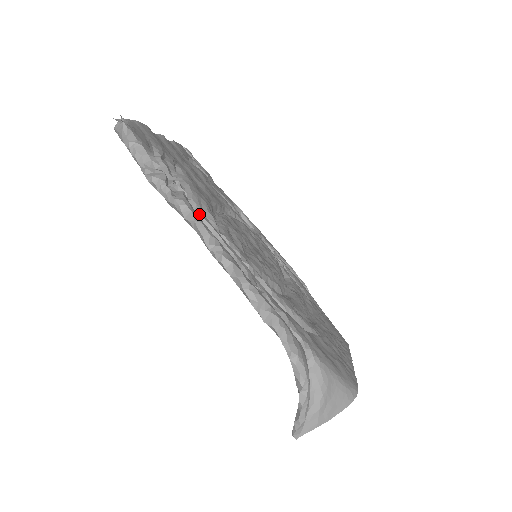
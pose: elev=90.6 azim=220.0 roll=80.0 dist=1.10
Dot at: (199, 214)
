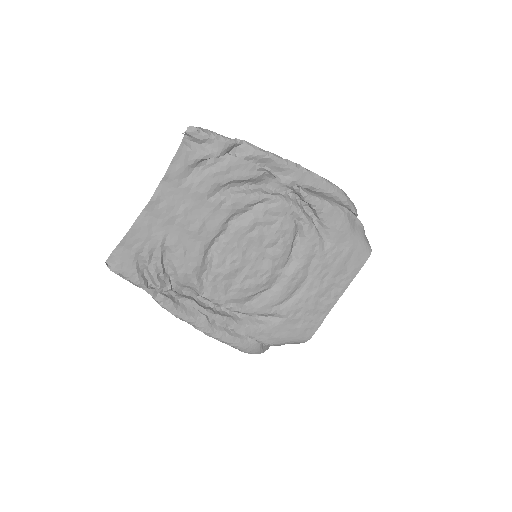
Dot at: (182, 300)
